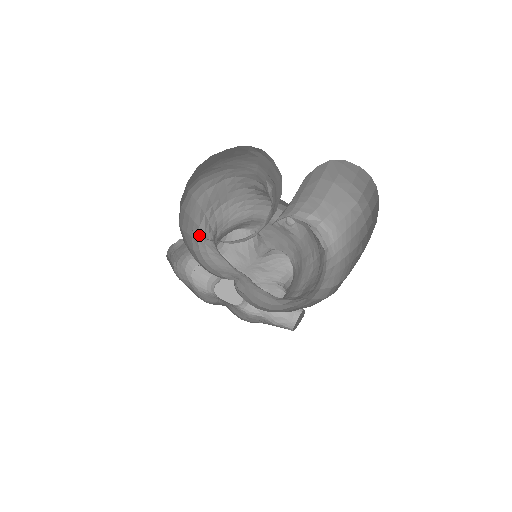
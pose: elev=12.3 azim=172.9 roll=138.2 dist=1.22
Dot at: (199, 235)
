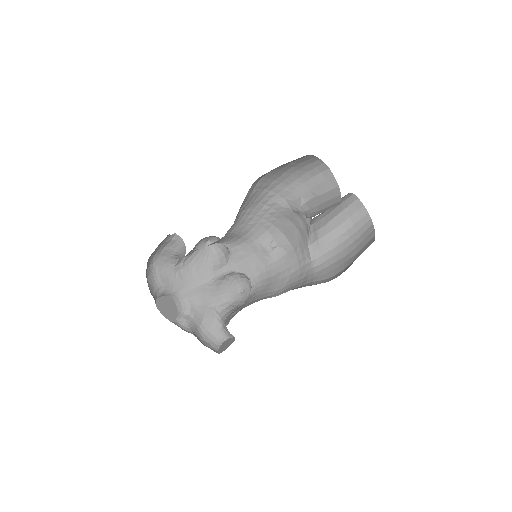
Dot at: occluded
